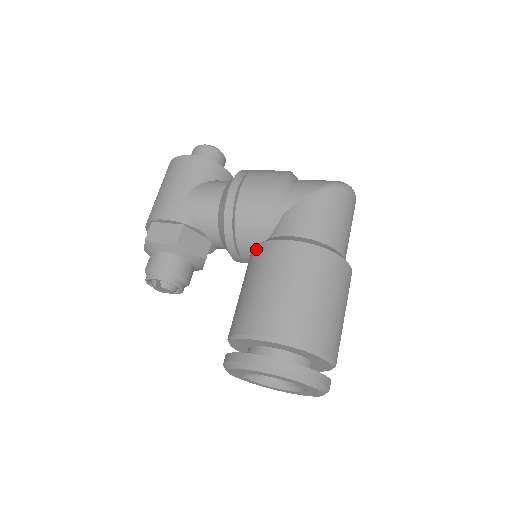
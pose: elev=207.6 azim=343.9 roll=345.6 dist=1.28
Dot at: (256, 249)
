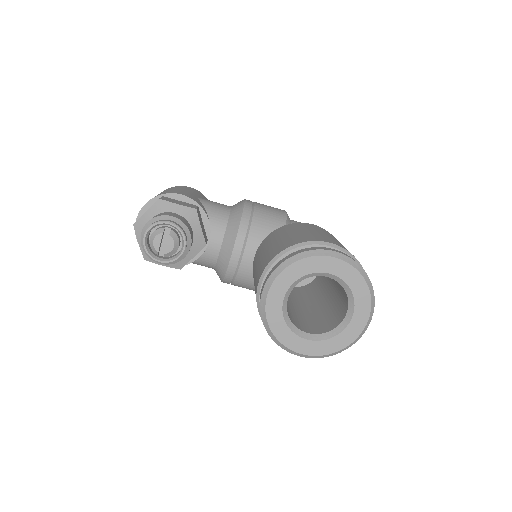
Dot at: (279, 229)
